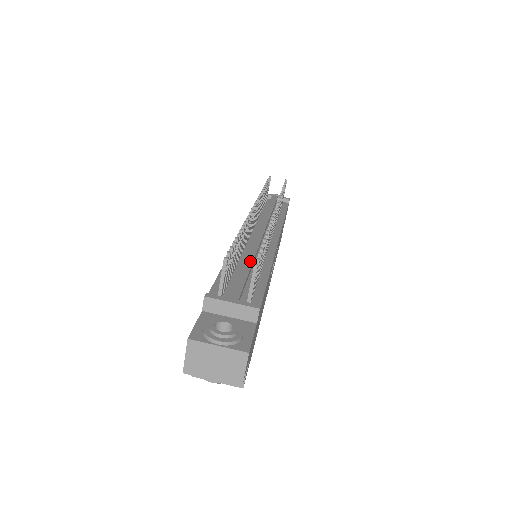
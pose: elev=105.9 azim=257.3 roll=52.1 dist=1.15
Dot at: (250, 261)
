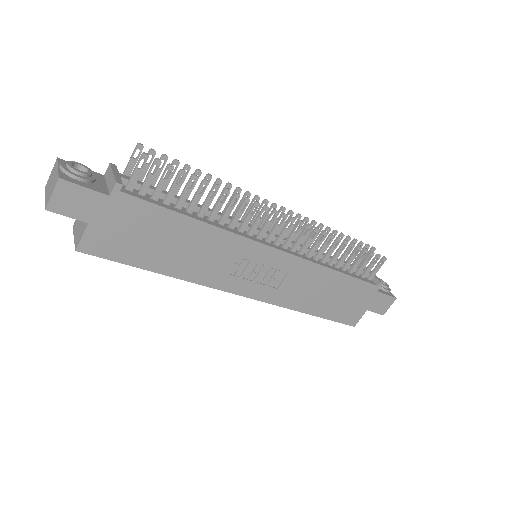
Dot at: (199, 206)
